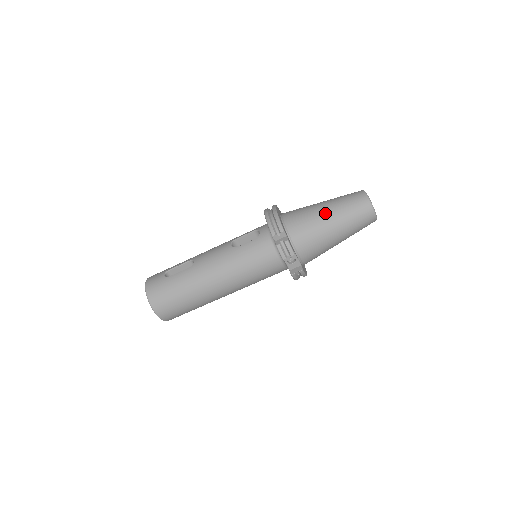
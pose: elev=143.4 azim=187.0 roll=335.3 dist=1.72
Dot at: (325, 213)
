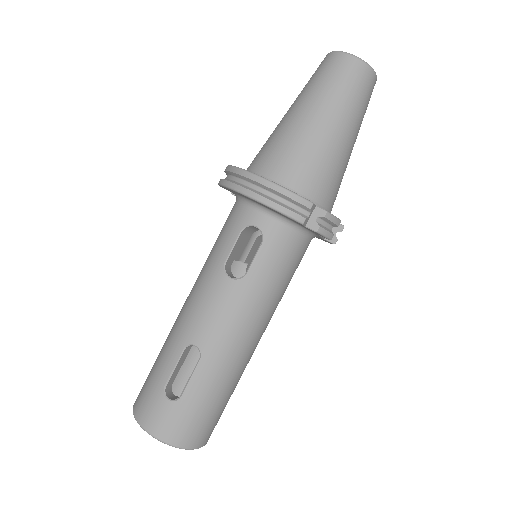
Dot at: (329, 128)
